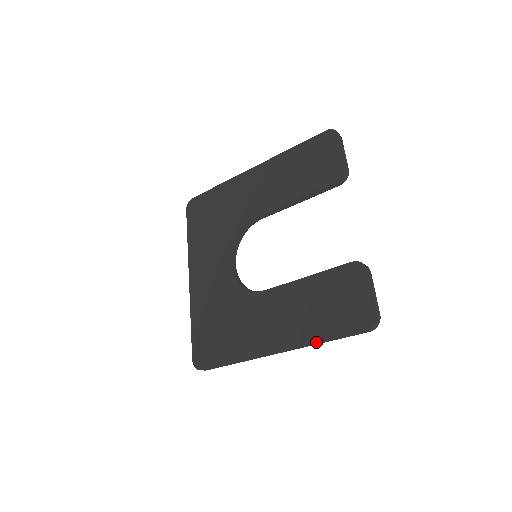
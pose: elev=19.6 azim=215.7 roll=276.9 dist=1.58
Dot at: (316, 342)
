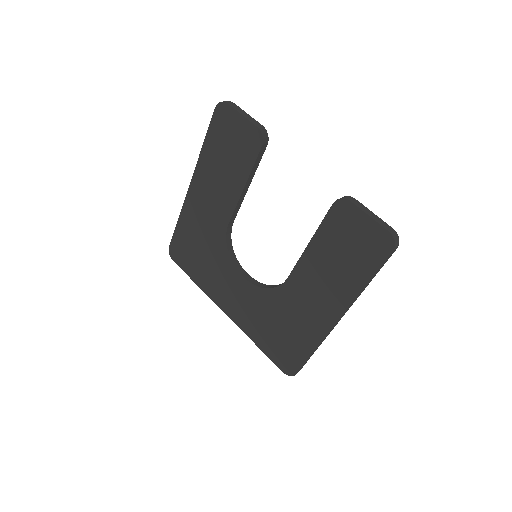
Dot at: occluded
